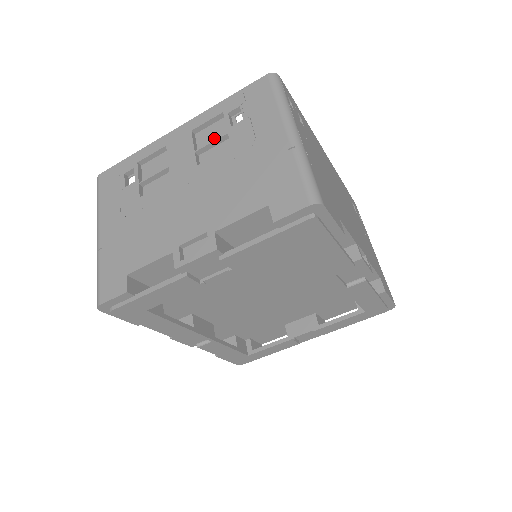
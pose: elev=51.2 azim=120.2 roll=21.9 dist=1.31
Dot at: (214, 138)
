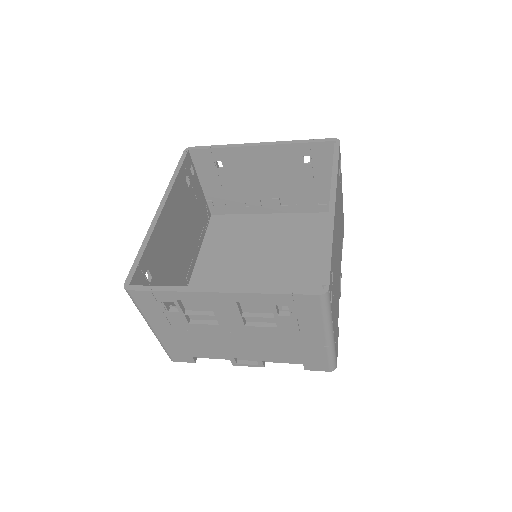
Dot at: (259, 308)
